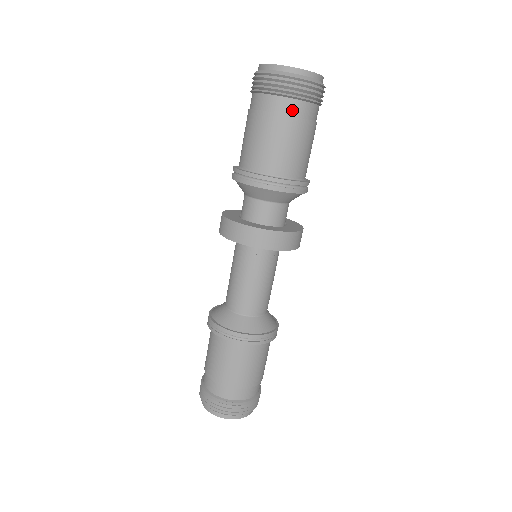
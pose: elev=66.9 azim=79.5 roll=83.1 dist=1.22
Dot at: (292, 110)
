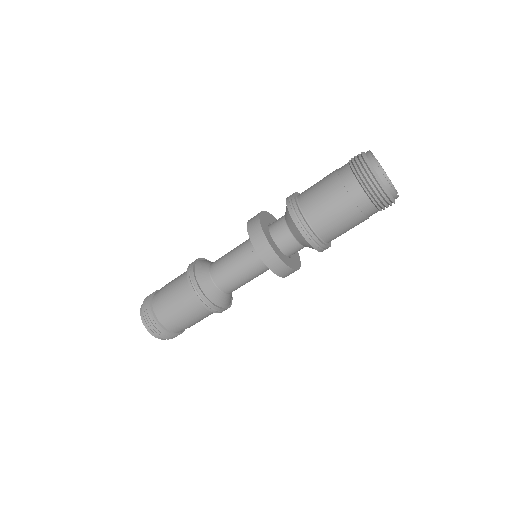
Dot at: (362, 204)
